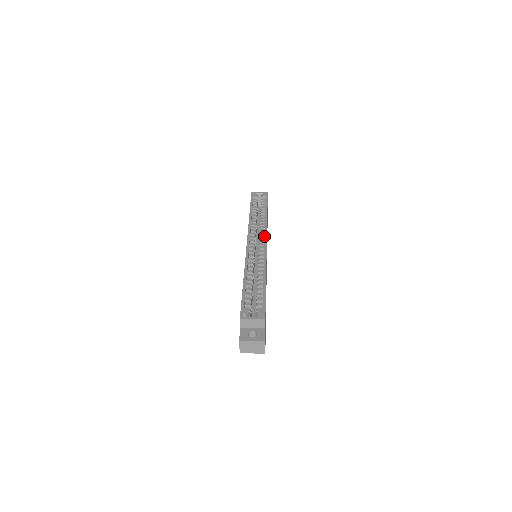
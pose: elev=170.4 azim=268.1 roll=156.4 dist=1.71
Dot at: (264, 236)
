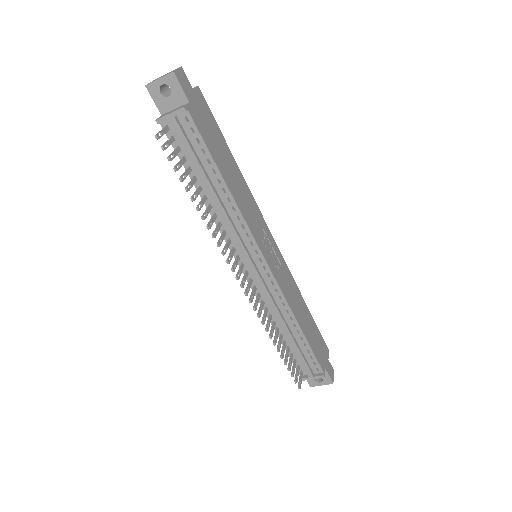
Dot at: occluded
